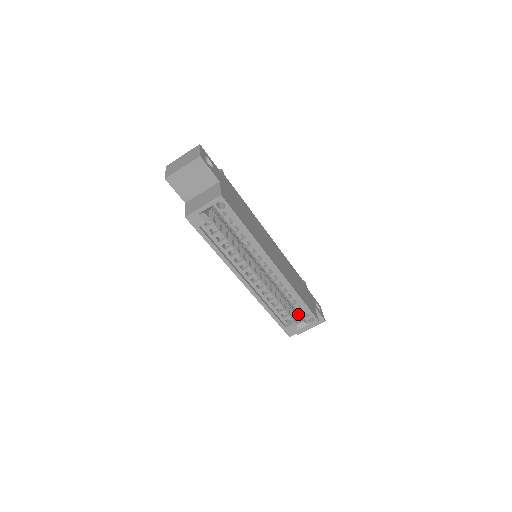
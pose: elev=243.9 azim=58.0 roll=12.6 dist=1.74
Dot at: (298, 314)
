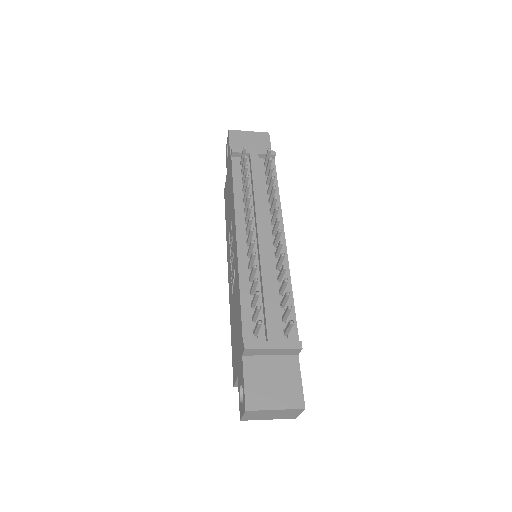
Dot at: occluded
